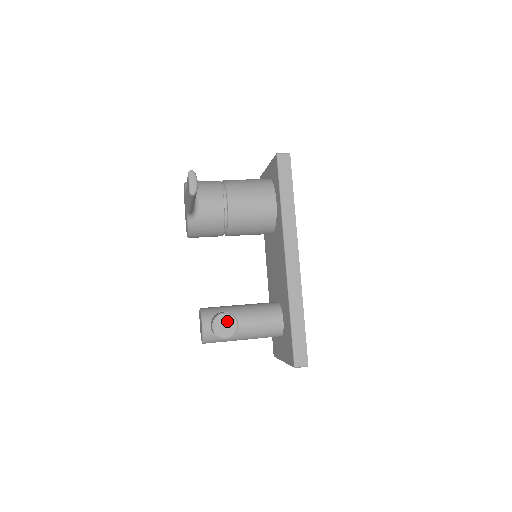
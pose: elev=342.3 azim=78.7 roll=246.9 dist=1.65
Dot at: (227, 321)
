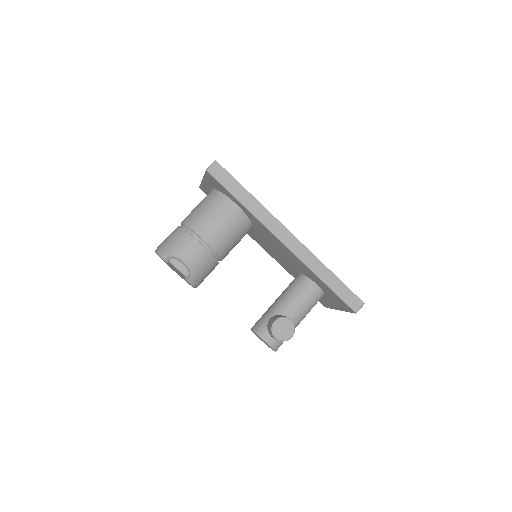
Dot at: (282, 325)
